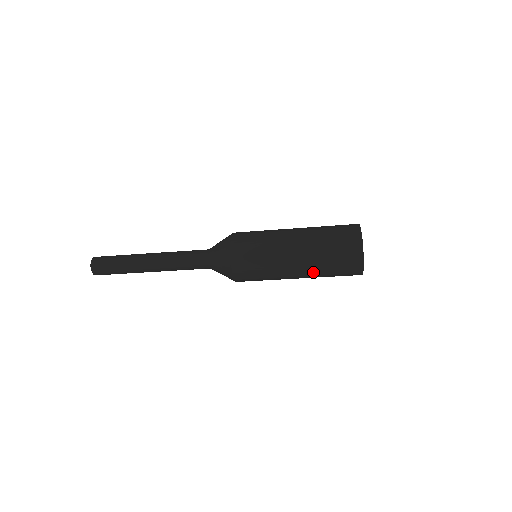
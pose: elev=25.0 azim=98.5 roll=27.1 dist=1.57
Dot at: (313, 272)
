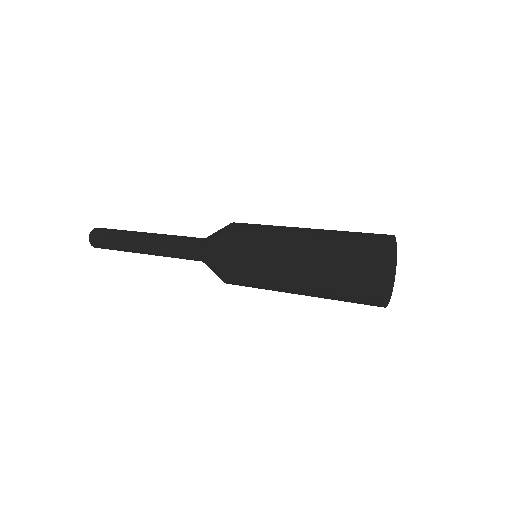
Dot at: occluded
